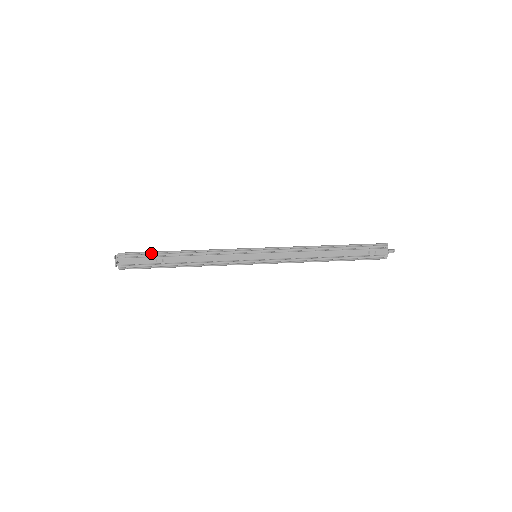
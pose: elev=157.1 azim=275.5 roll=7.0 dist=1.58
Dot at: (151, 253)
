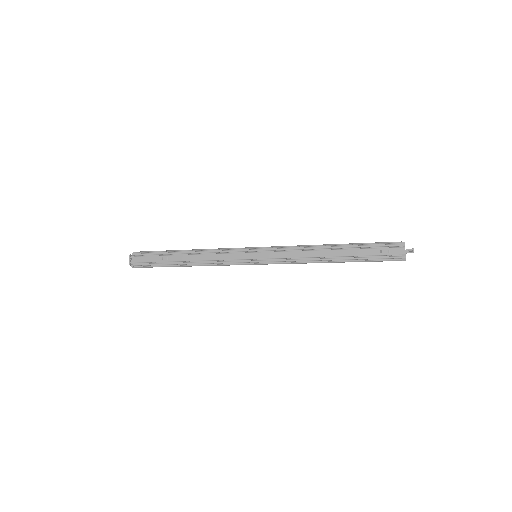
Dot at: (161, 253)
